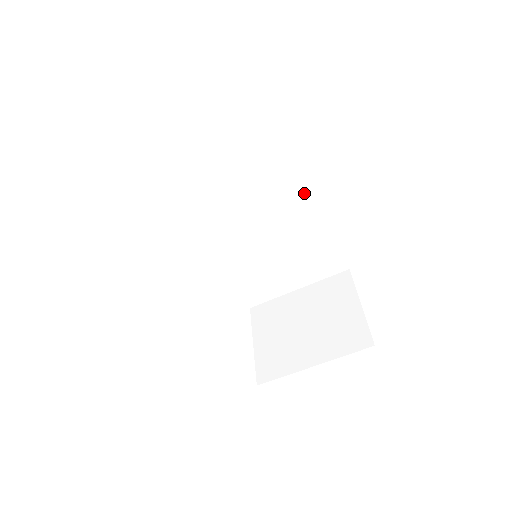
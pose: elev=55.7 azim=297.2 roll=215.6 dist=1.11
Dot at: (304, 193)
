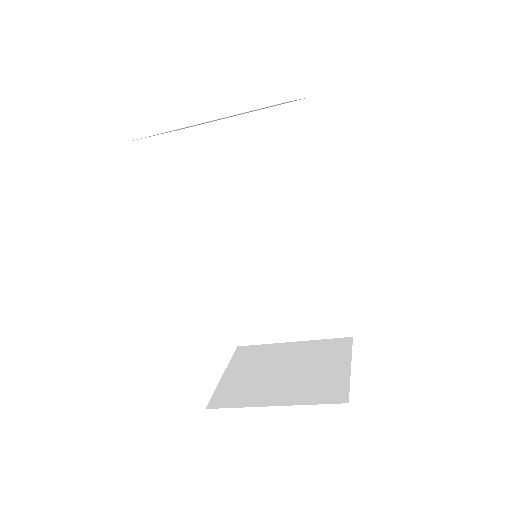
Dot at: (326, 224)
